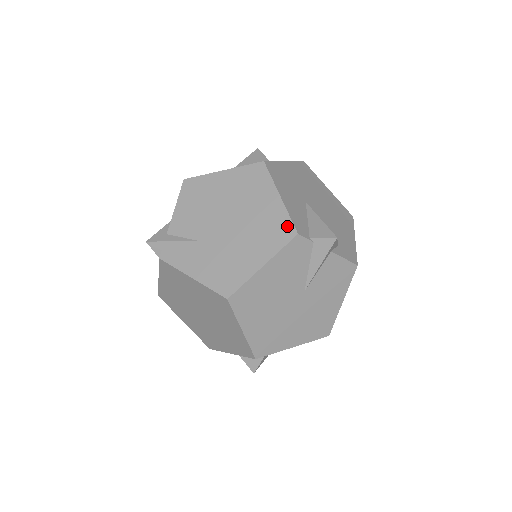
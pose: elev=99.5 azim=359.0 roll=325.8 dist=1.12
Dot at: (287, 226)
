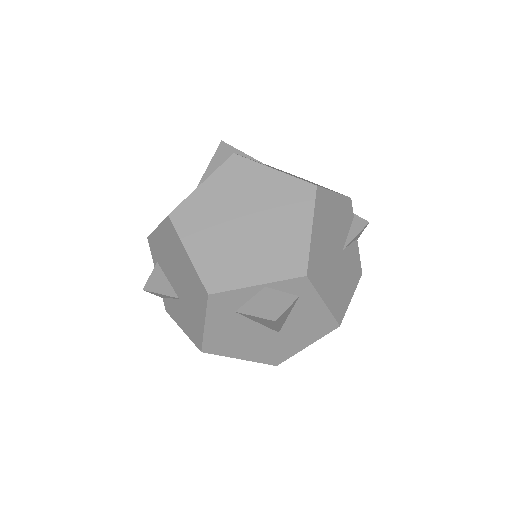
Dot at: occluded
